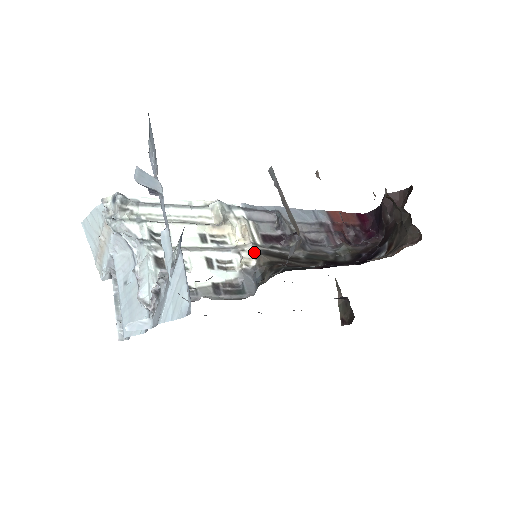
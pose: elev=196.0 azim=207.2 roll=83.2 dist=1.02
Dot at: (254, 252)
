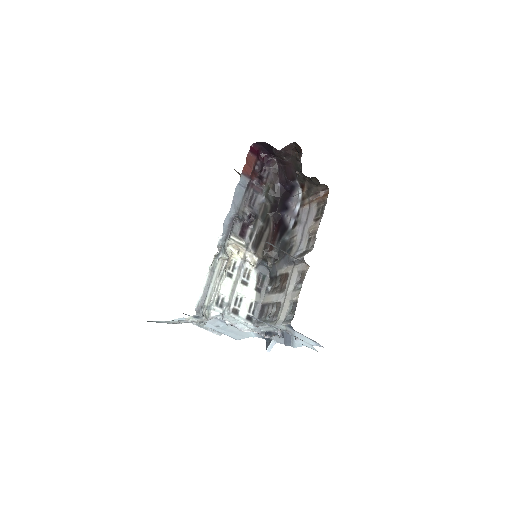
Dot at: (252, 254)
